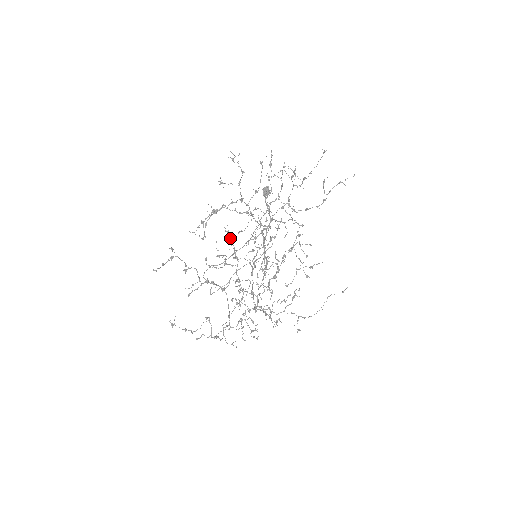
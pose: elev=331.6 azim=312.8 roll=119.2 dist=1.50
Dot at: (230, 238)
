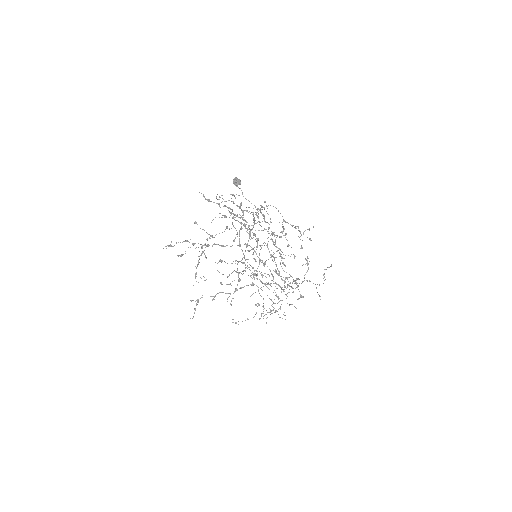
Dot at: occluded
